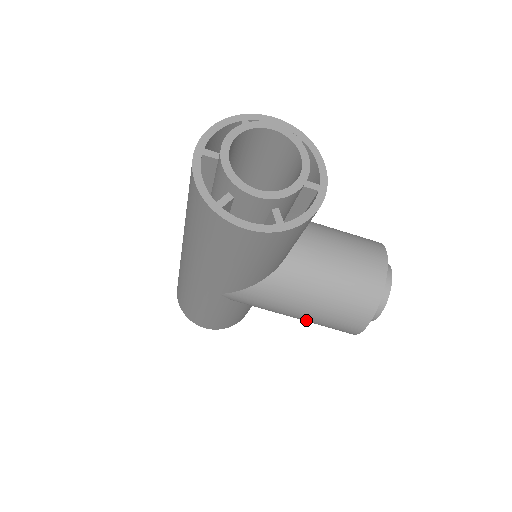
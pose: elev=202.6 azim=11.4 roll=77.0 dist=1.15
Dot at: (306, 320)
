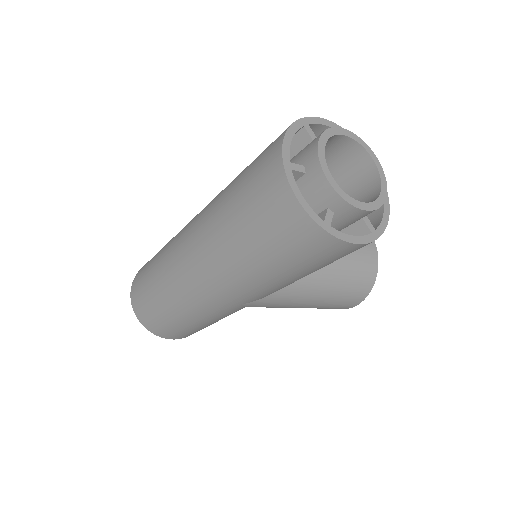
Dot at: occluded
